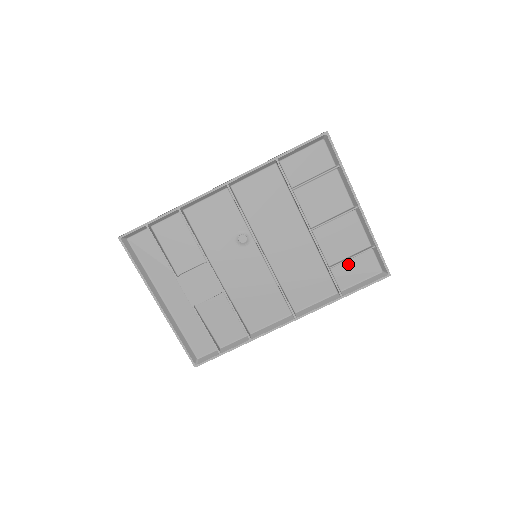
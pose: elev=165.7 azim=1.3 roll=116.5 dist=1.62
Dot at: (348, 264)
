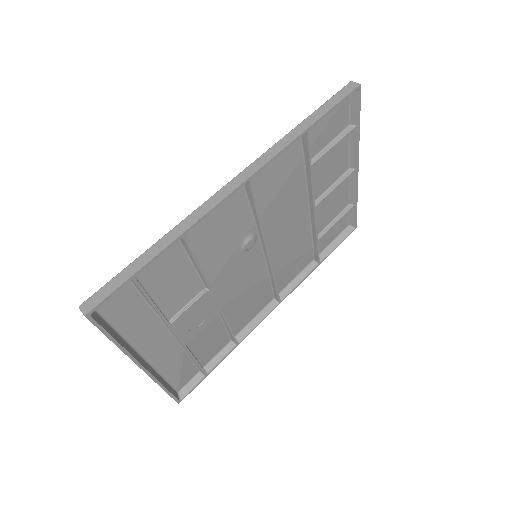
Dot at: occluded
